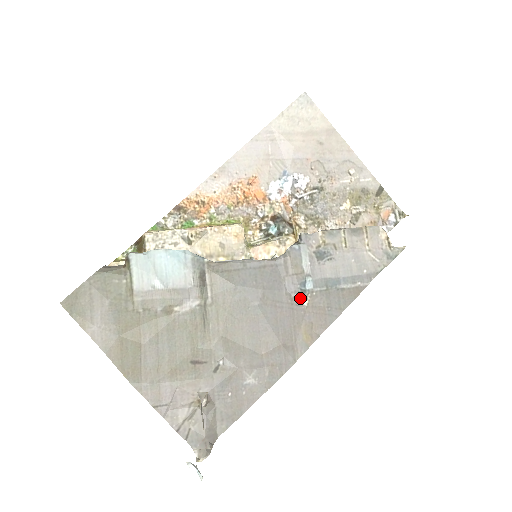
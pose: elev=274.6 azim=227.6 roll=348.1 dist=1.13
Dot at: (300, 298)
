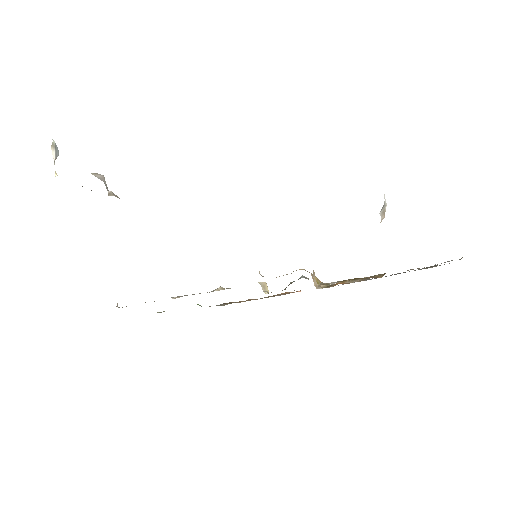
Dot at: occluded
